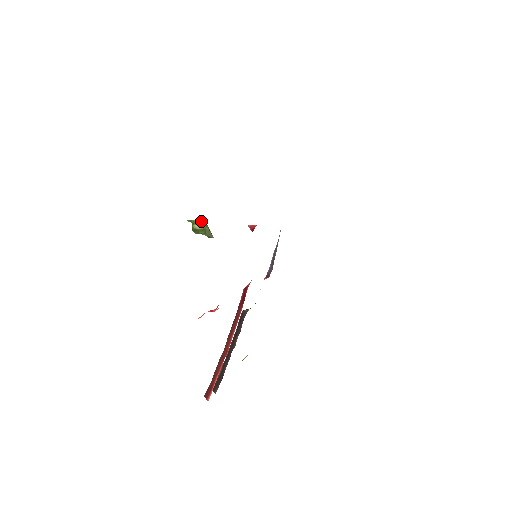
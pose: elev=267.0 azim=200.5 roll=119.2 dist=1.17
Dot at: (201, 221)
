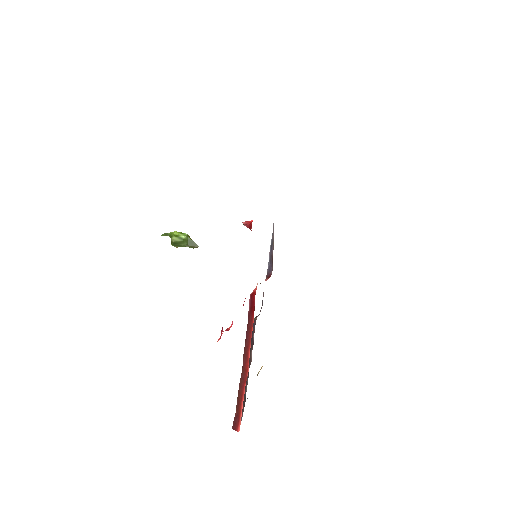
Dot at: (179, 232)
